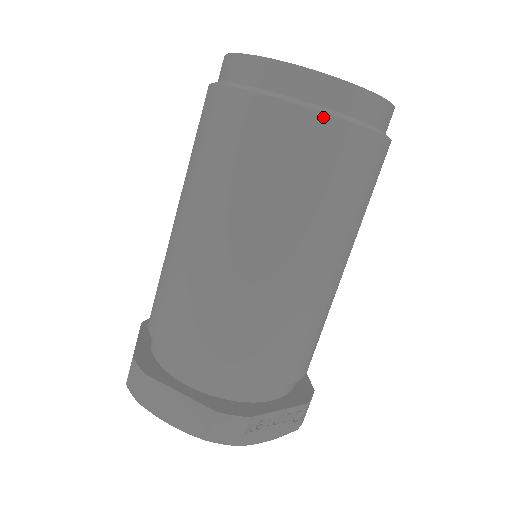
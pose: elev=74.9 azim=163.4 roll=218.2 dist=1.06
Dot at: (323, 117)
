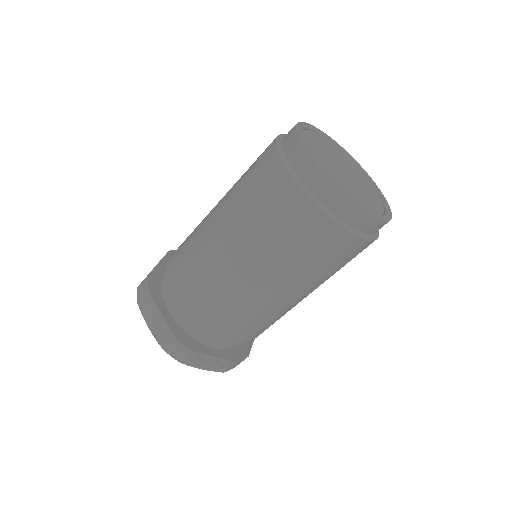
Dot at: (320, 213)
